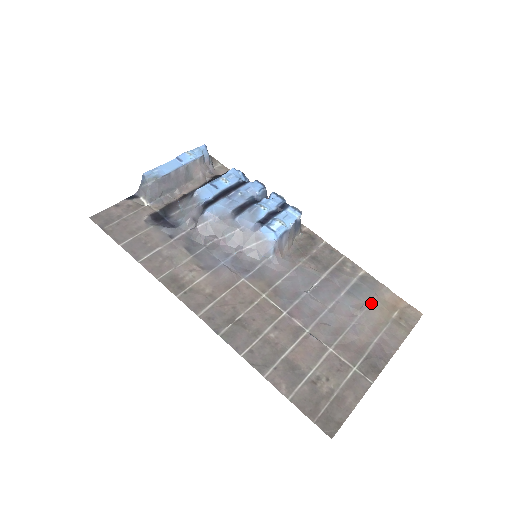
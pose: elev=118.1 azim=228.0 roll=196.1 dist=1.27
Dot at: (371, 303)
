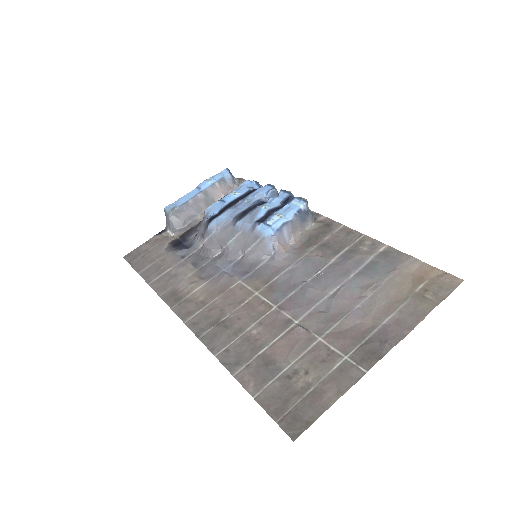
Dot at: (388, 279)
